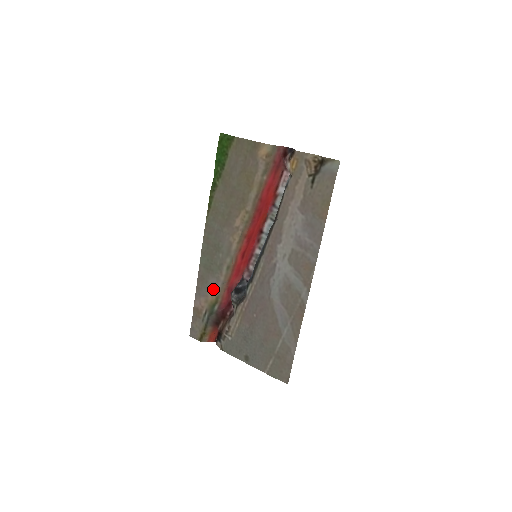
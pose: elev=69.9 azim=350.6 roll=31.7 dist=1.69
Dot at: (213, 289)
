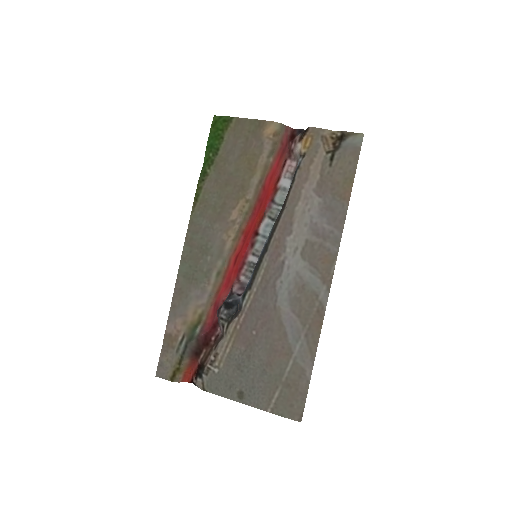
Dot at: (196, 304)
